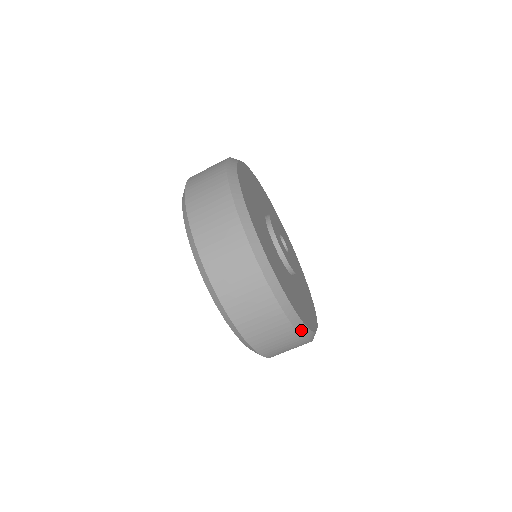
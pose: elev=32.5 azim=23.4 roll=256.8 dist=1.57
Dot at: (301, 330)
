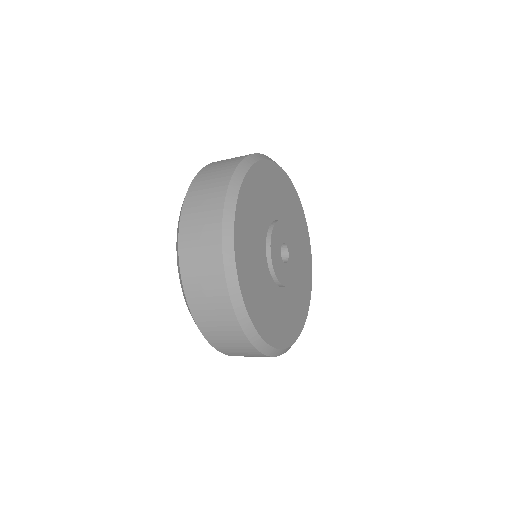
Dot at: (230, 279)
